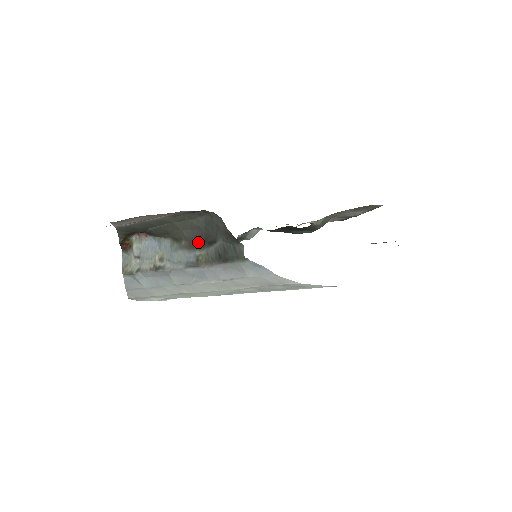
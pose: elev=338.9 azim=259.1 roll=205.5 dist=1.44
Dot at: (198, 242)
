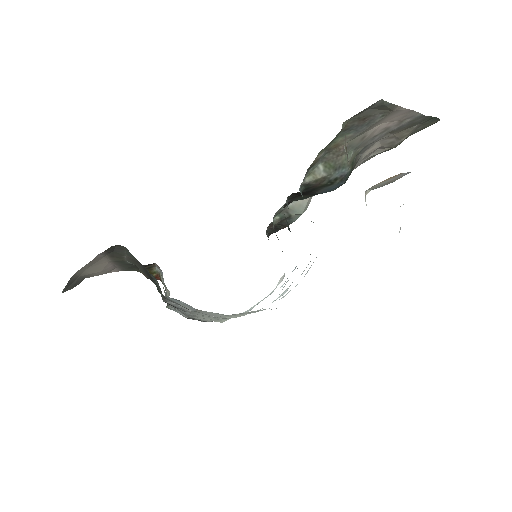
Dot at: (148, 276)
